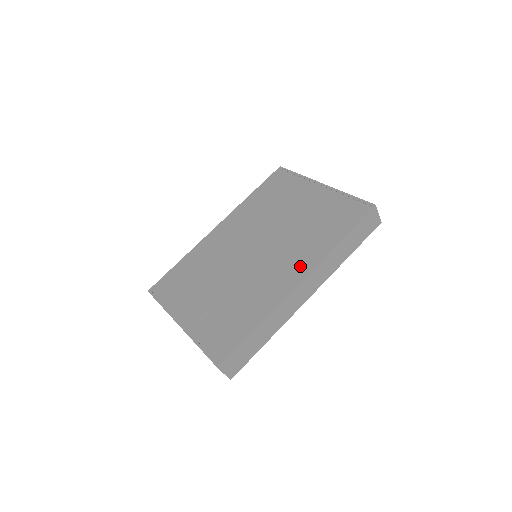
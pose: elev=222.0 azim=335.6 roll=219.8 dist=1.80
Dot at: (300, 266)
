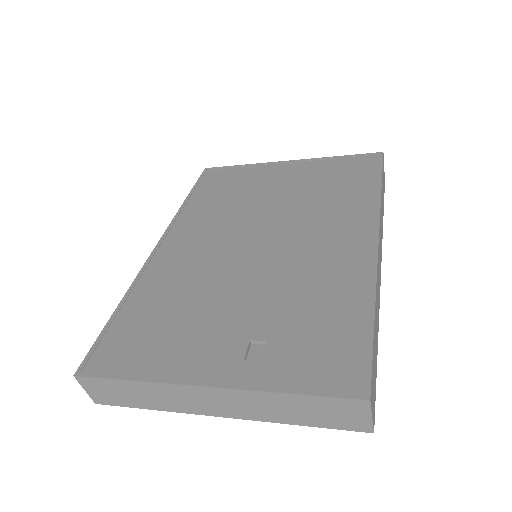
Dot at: (356, 226)
